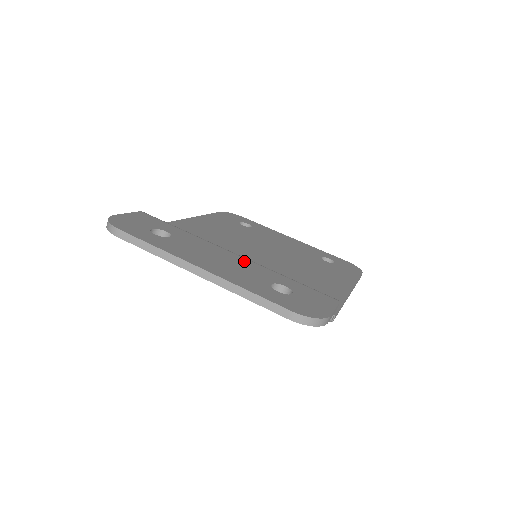
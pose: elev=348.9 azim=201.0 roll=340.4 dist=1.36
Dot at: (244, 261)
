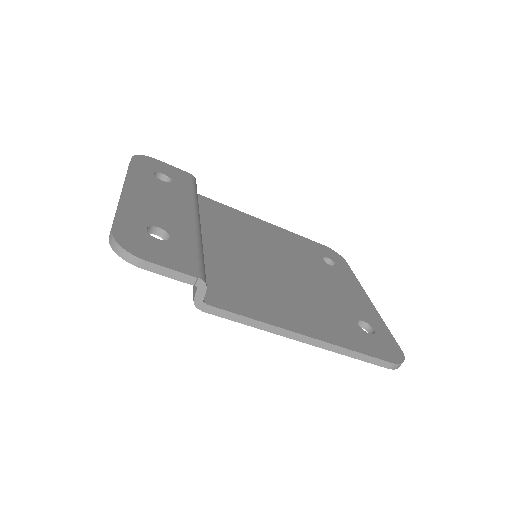
Dot at: (186, 218)
